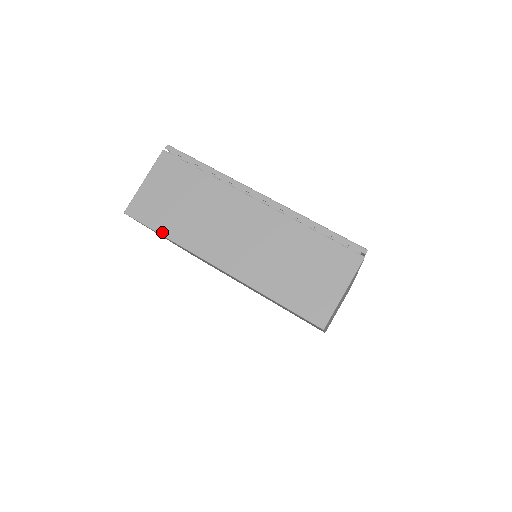
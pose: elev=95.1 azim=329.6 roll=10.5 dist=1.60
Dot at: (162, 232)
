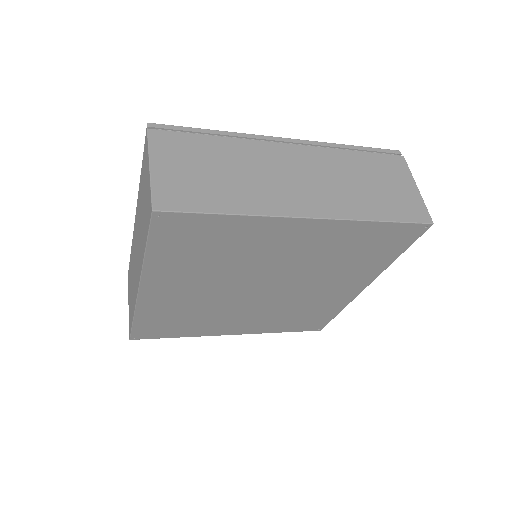
Dot at: (221, 210)
